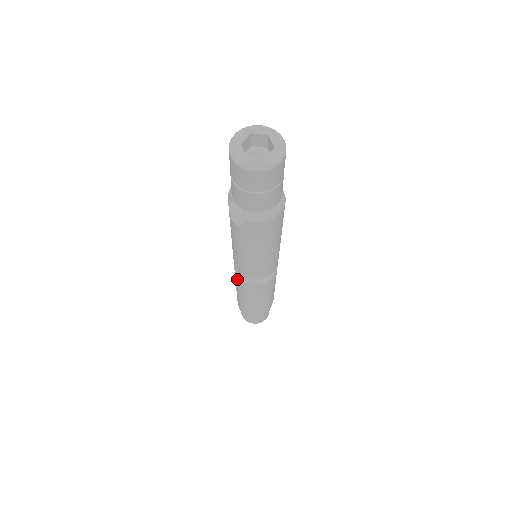
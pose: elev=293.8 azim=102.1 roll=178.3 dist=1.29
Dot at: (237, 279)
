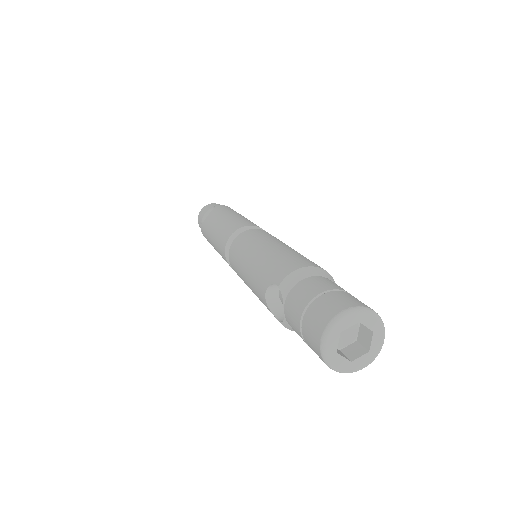
Dot at: (221, 249)
